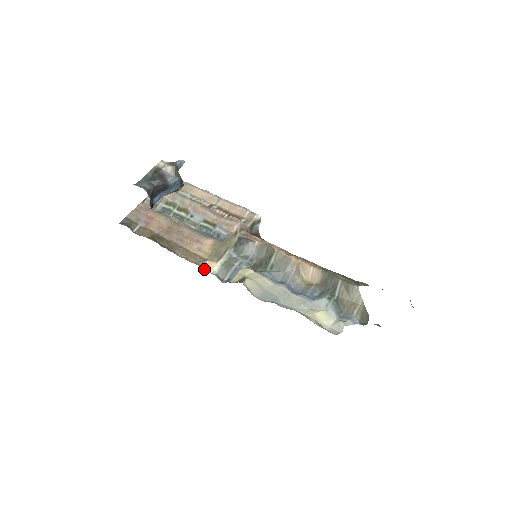
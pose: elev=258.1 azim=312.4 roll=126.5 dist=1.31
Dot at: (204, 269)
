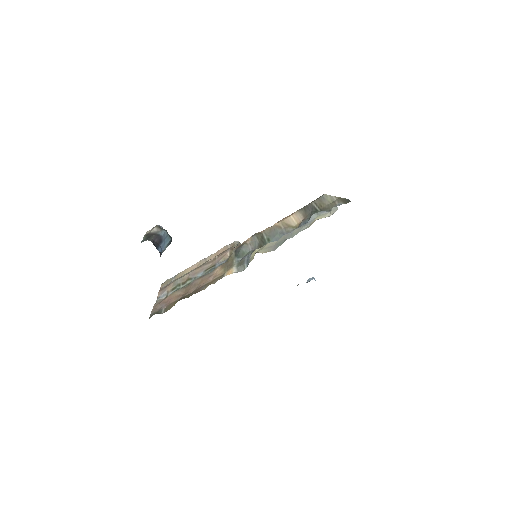
Dot at: occluded
